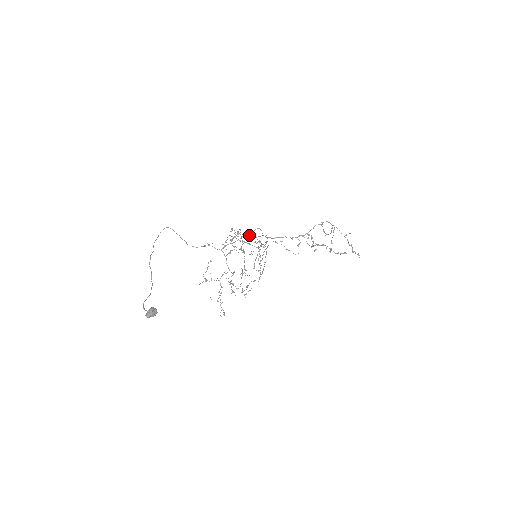
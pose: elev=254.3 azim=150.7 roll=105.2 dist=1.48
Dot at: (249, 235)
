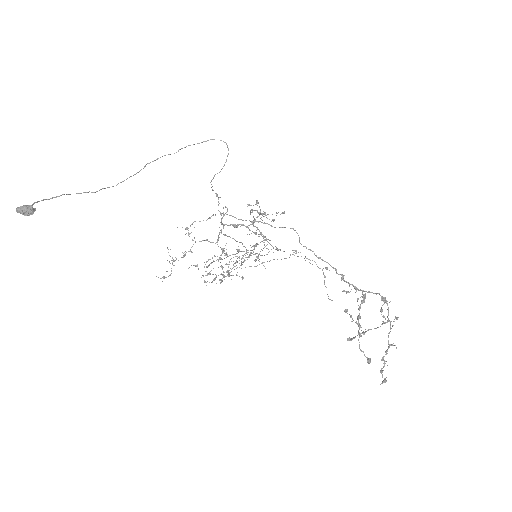
Dot at: occluded
